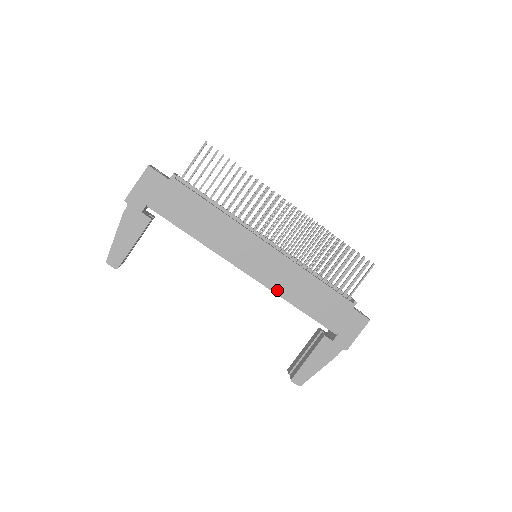
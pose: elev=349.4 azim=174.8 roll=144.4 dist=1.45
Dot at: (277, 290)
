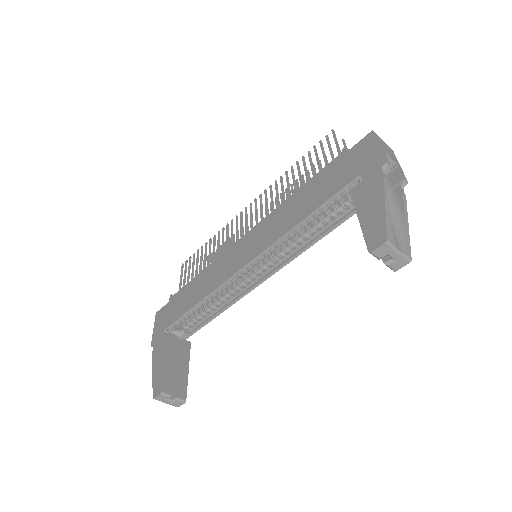
Dot at: (276, 238)
